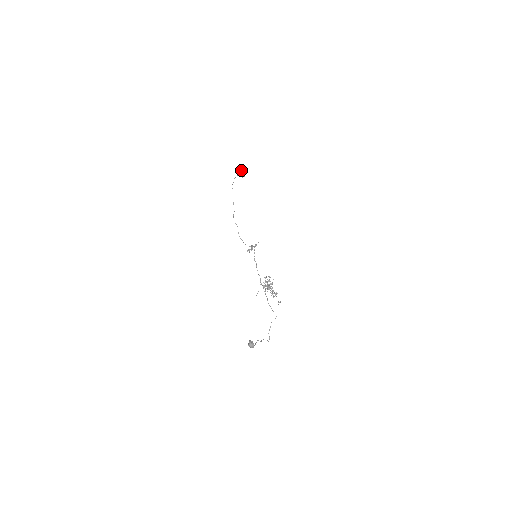
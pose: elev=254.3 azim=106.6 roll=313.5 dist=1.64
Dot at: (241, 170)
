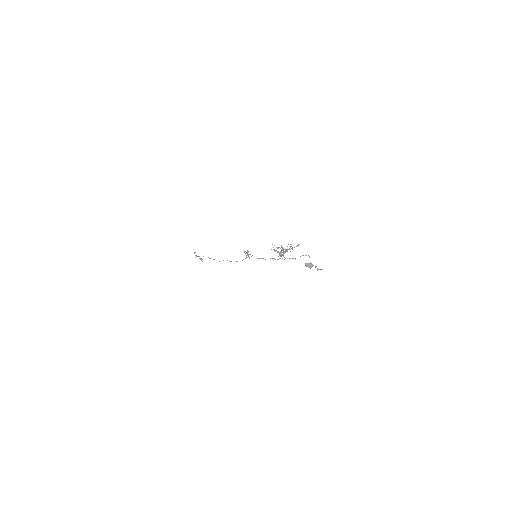
Dot at: occluded
